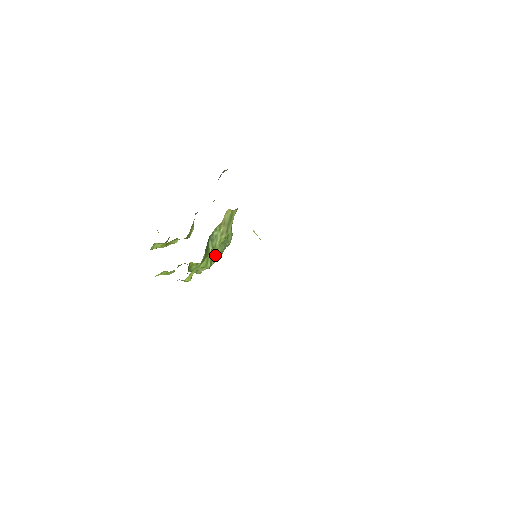
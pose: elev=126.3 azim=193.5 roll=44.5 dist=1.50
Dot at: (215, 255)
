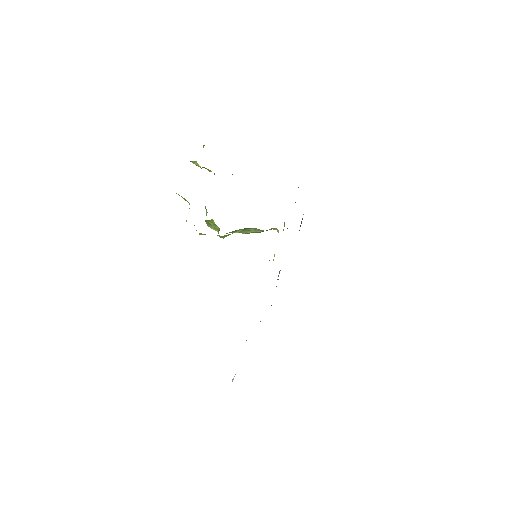
Dot at: (233, 231)
